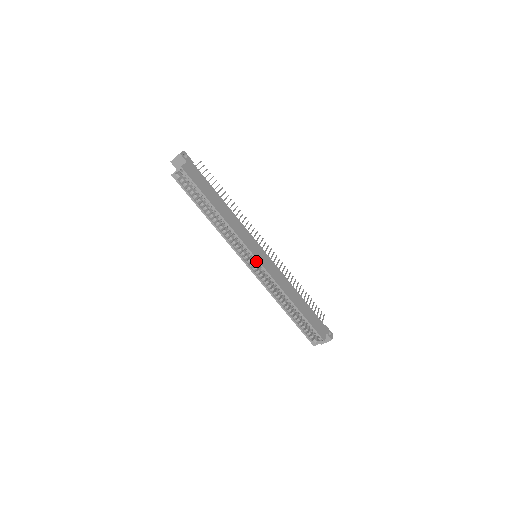
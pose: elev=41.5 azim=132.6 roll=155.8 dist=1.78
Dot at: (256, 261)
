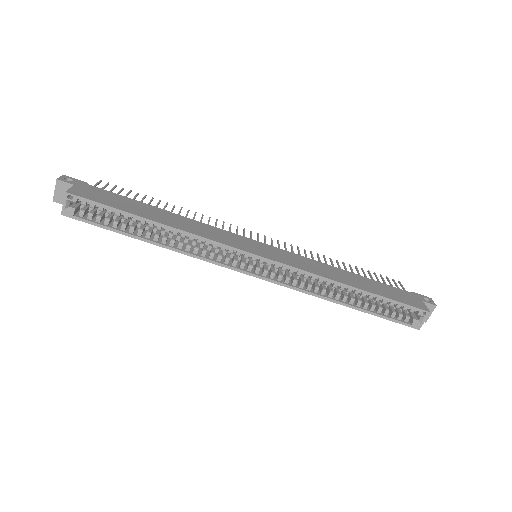
Dot at: (260, 260)
